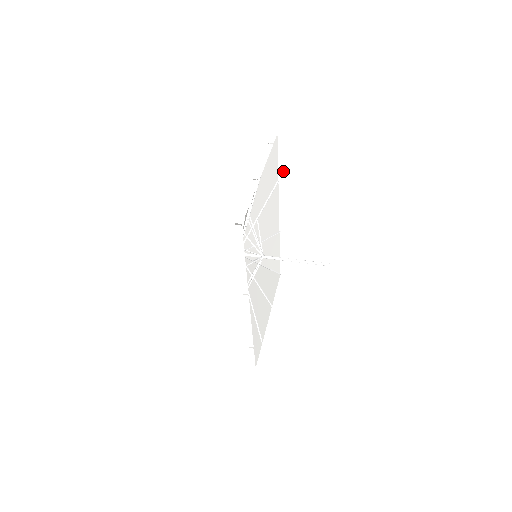
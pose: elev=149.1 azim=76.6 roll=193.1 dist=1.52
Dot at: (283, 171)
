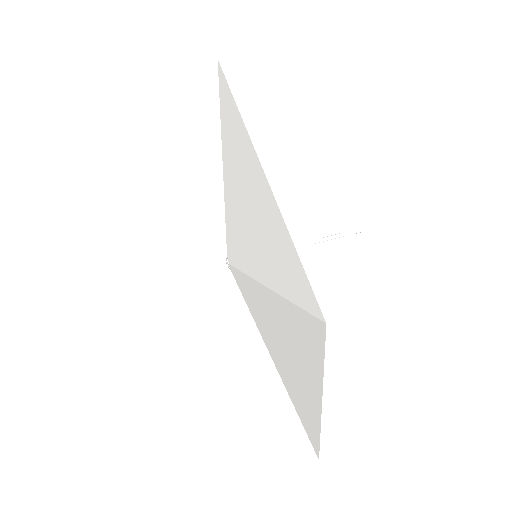
Dot at: (290, 207)
